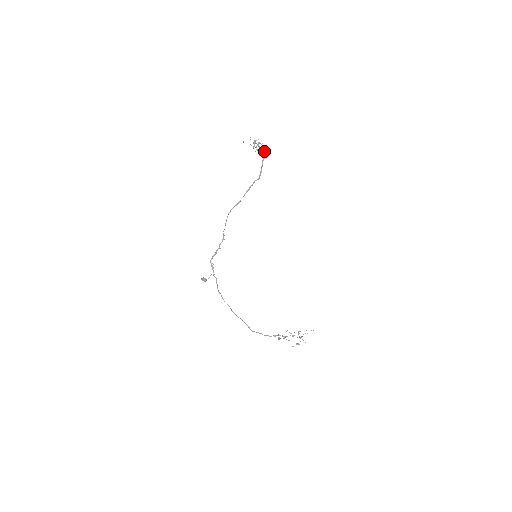
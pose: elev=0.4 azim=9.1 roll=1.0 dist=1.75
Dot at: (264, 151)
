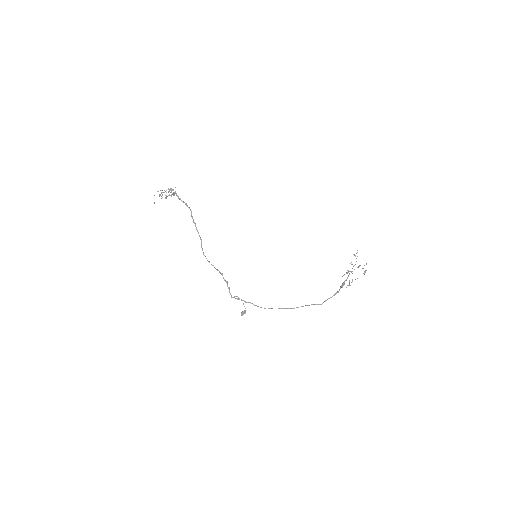
Dot at: (171, 191)
